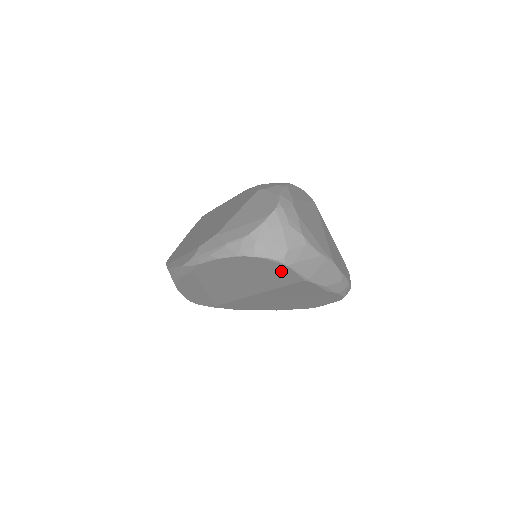
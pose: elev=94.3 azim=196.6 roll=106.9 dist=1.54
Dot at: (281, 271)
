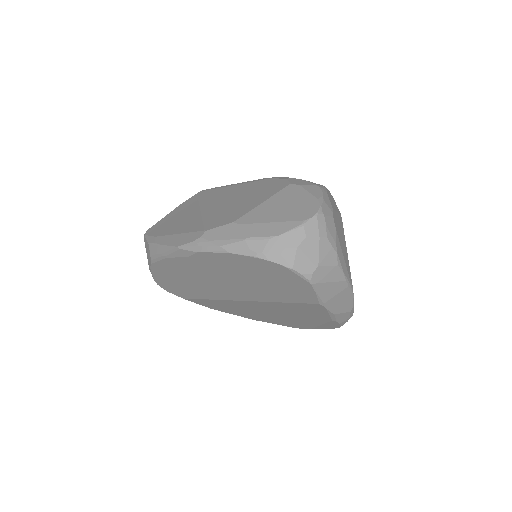
Dot at: (299, 287)
